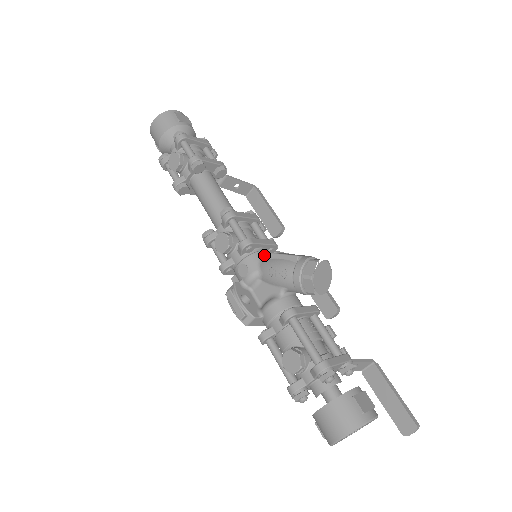
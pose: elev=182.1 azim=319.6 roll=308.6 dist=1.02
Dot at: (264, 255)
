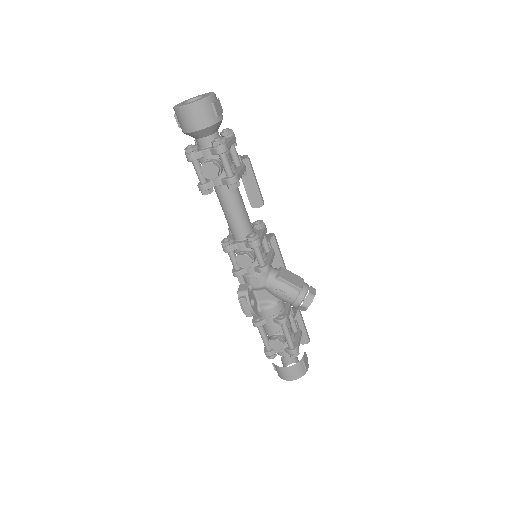
Dot at: (271, 271)
